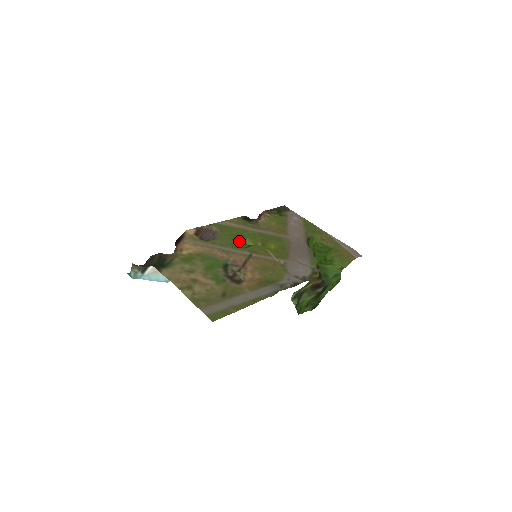
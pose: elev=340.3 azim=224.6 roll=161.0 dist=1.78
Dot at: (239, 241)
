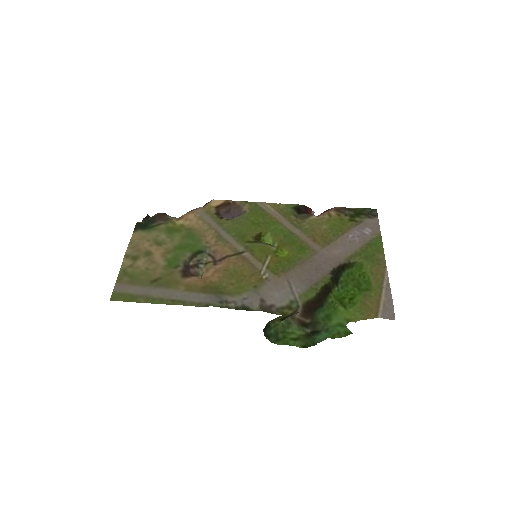
Dot at: (251, 232)
